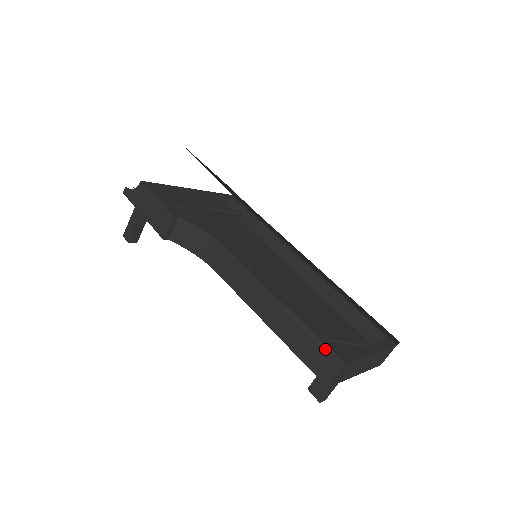
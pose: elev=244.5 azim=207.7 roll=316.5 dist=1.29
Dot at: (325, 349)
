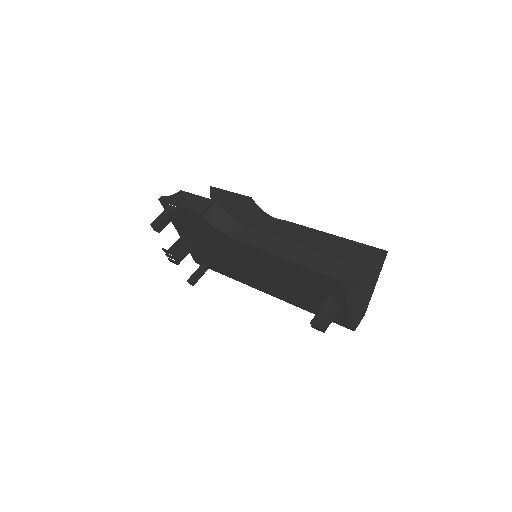
Dot at: (338, 261)
